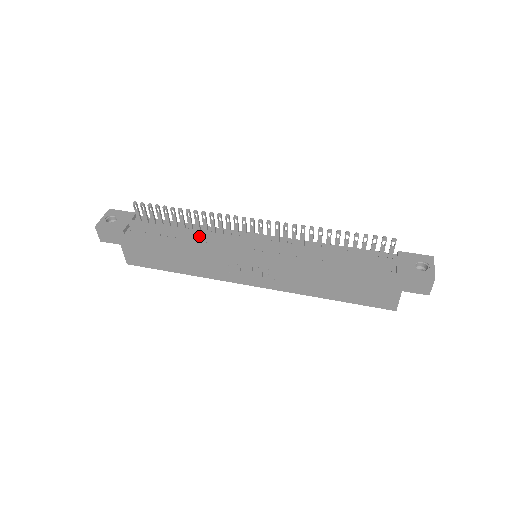
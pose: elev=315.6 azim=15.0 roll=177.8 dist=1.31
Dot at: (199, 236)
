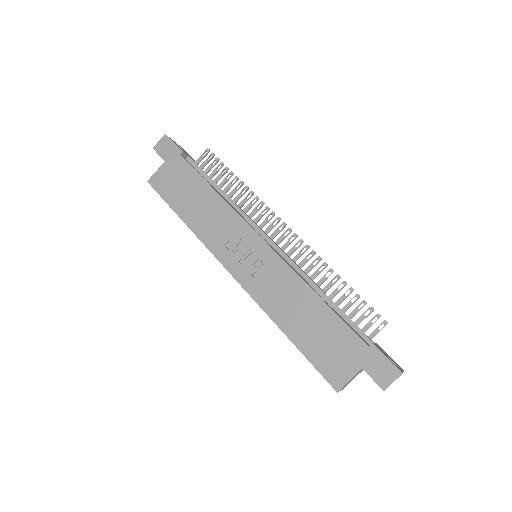
Dot at: (231, 203)
